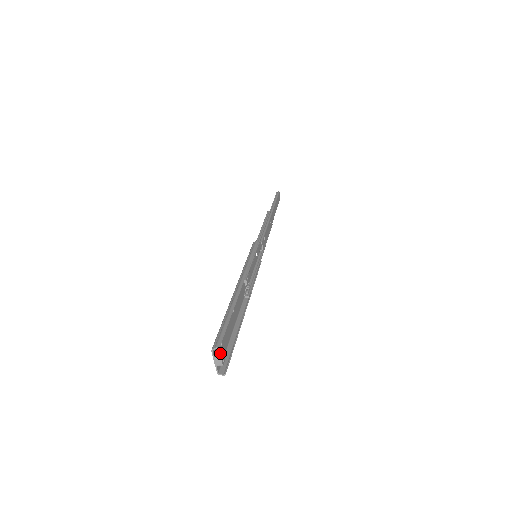
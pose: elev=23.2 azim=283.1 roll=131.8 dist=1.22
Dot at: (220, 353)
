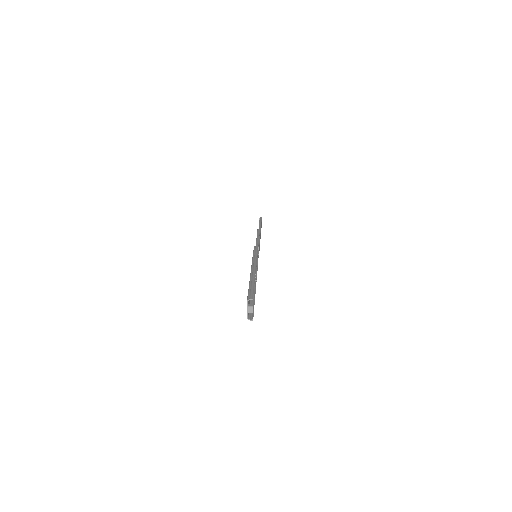
Dot at: (251, 304)
